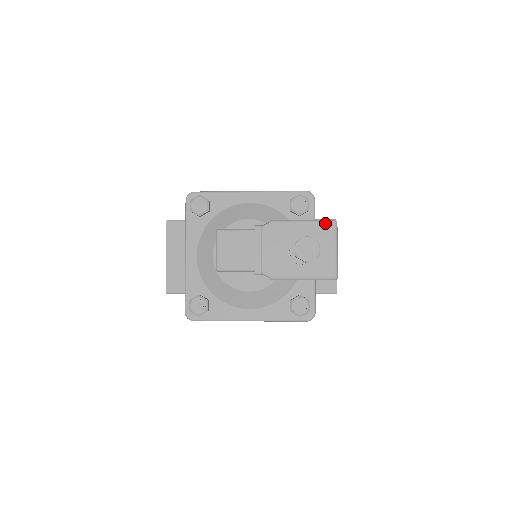
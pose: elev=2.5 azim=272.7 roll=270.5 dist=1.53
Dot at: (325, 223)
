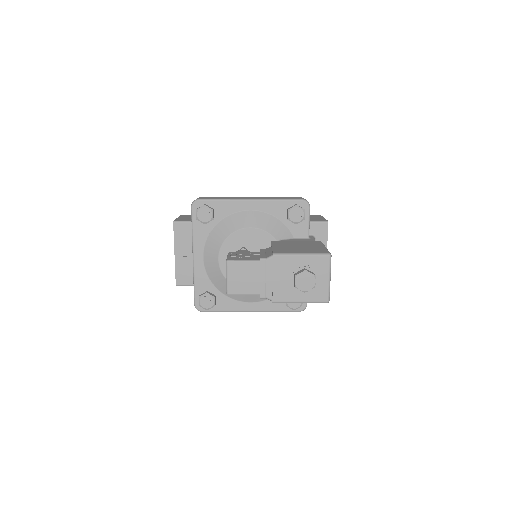
Dot at: (321, 257)
